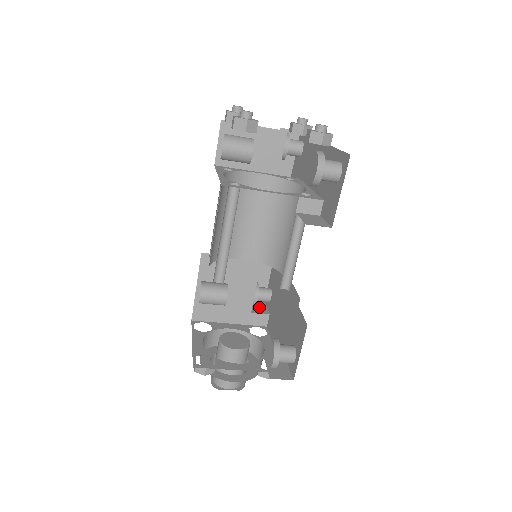
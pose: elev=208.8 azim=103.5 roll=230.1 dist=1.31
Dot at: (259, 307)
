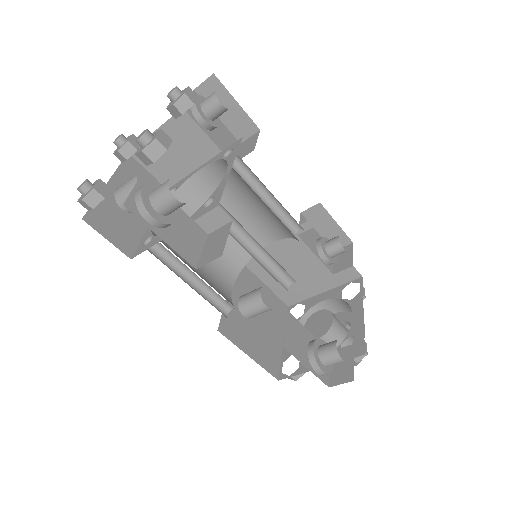
Dot at: (344, 259)
